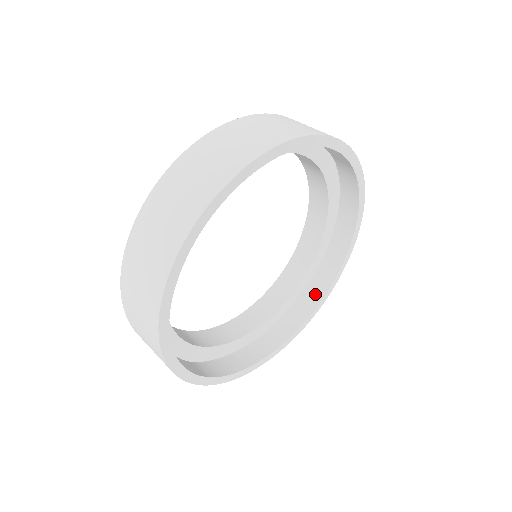
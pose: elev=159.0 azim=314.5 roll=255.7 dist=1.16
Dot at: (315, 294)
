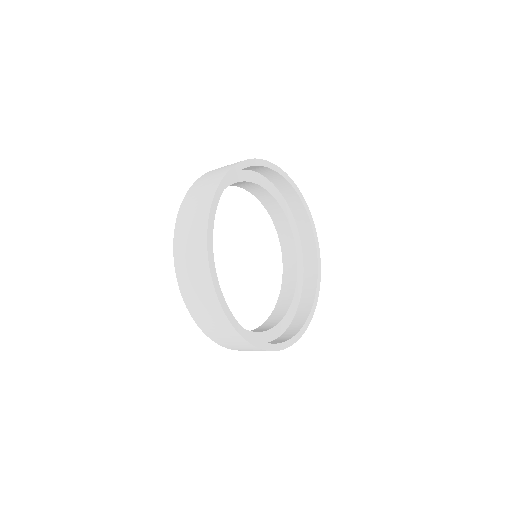
Dot at: (299, 321)
